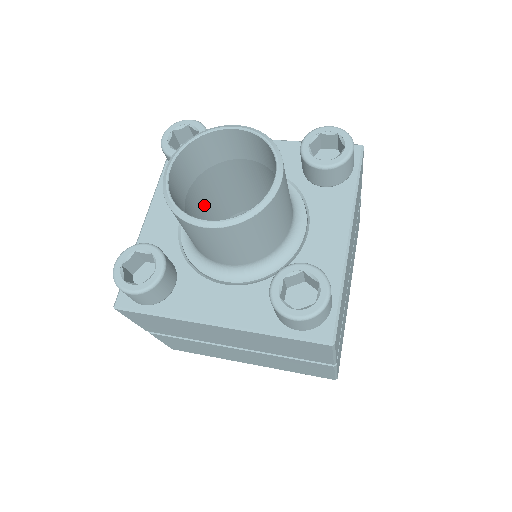
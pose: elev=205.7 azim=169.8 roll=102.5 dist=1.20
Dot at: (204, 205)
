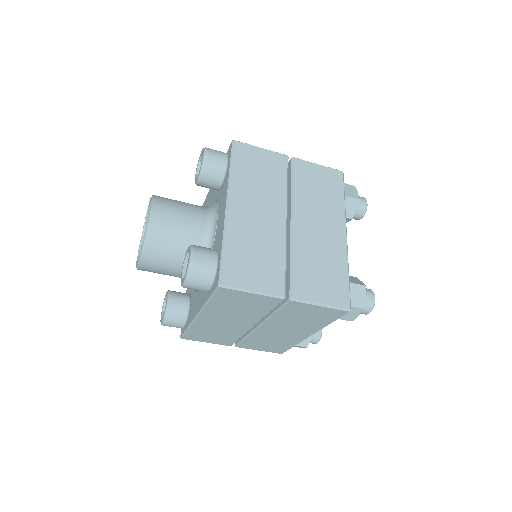
Dot at: occluded
